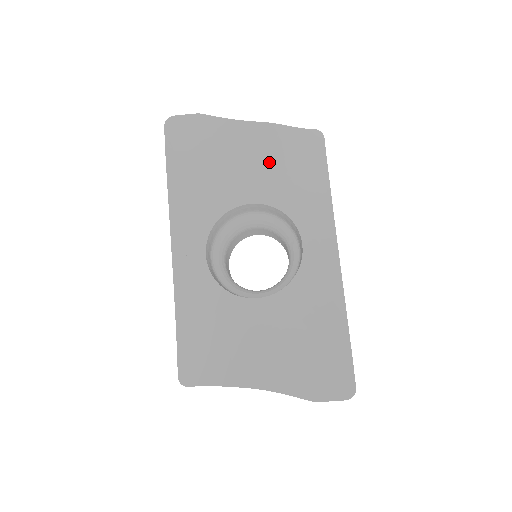
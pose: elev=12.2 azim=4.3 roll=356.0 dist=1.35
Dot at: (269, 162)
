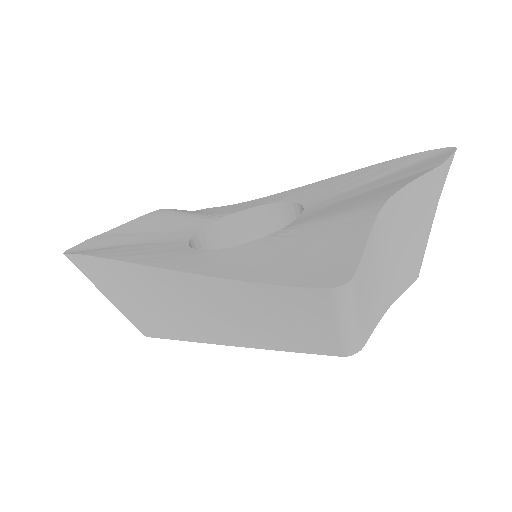
Dot at: (187, 214)
